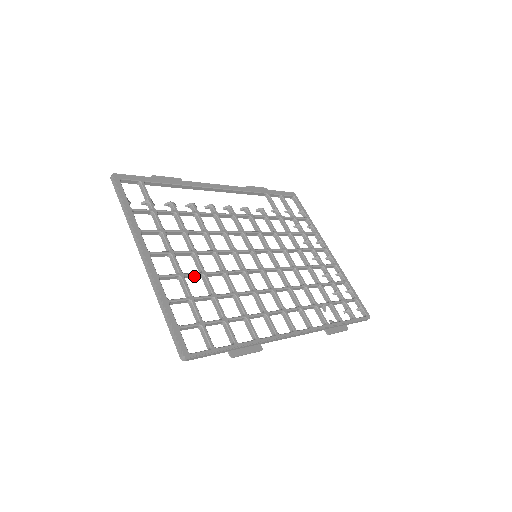
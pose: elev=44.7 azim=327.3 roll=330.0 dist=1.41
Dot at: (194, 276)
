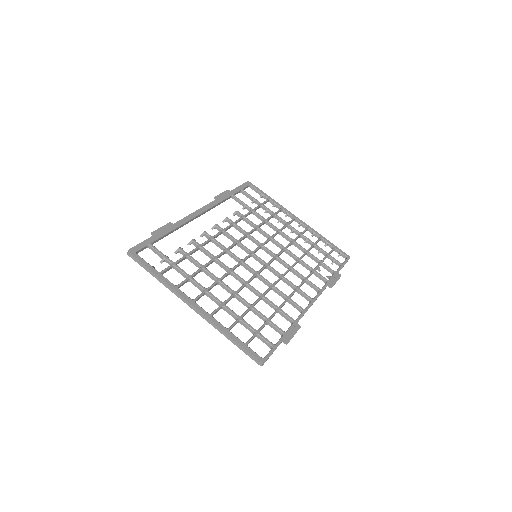
Dot at: (230, 299)
